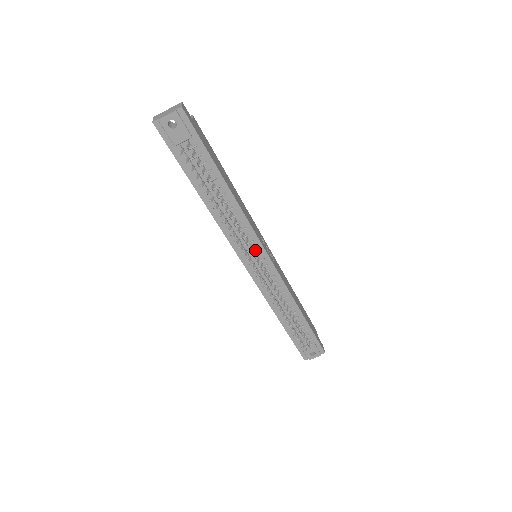
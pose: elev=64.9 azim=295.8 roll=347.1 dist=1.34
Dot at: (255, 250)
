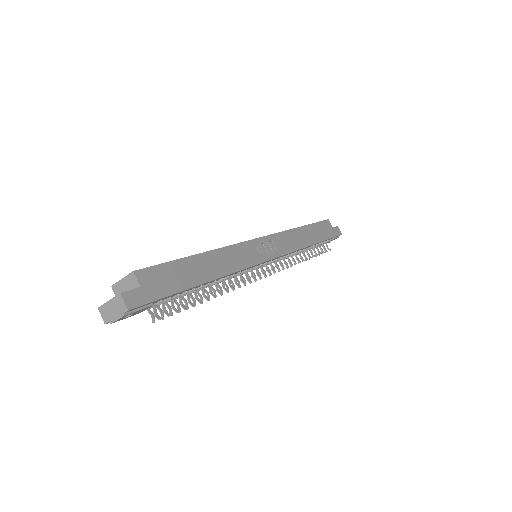
Dot at: (256, 266)
